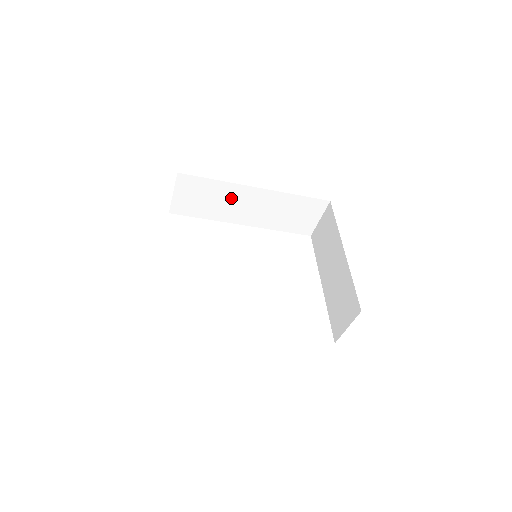
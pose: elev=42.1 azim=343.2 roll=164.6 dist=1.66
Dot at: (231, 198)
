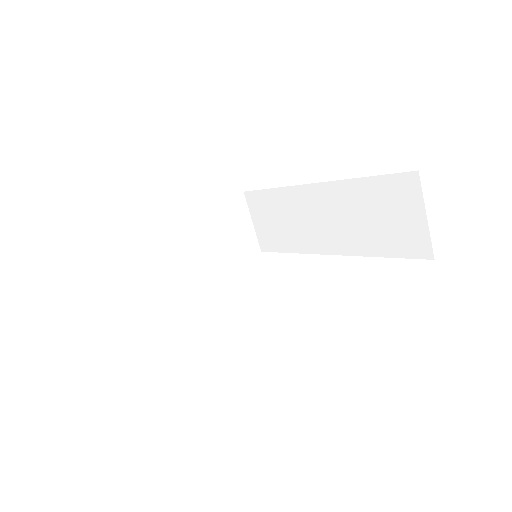
Dot at: (299, 211)
